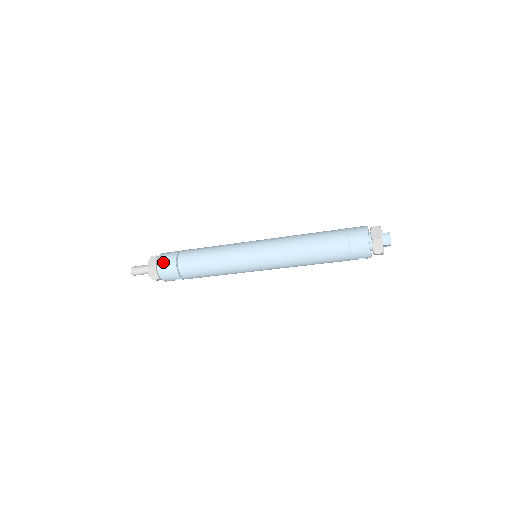
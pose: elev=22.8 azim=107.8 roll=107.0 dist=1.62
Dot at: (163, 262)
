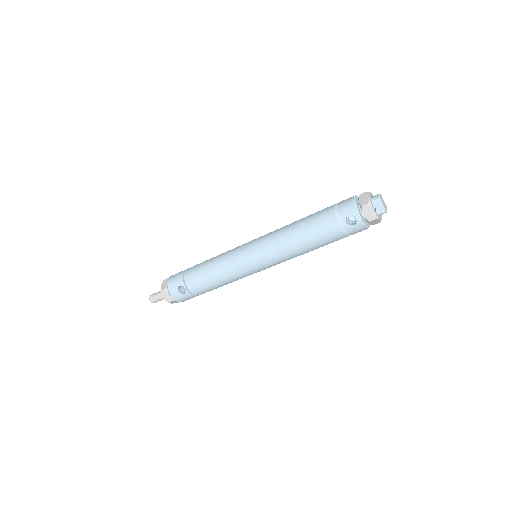
Dot at: (177, 273)
